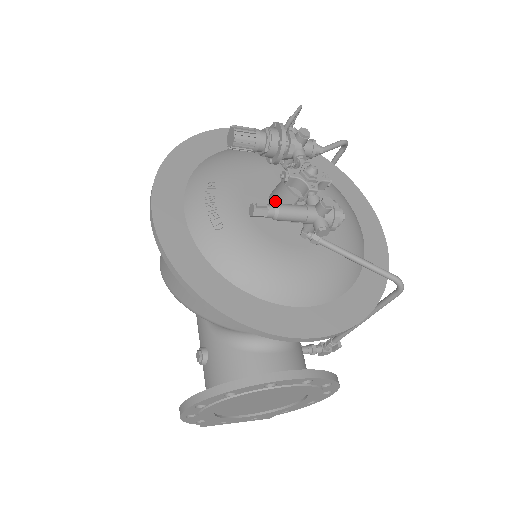
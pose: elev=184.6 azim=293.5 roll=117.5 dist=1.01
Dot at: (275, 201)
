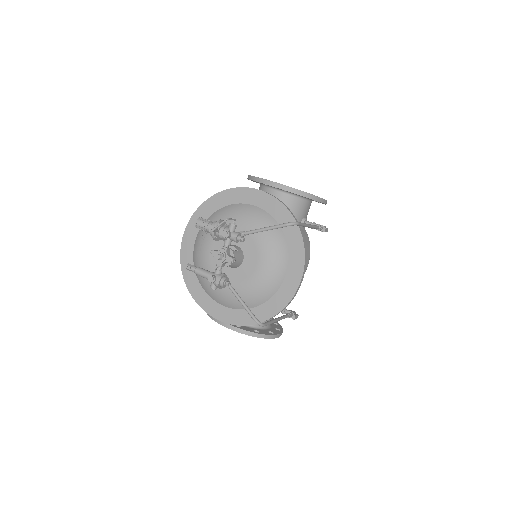
Dot at: occluded
